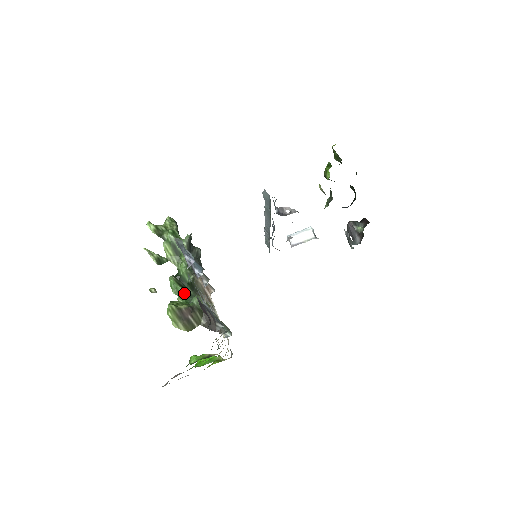
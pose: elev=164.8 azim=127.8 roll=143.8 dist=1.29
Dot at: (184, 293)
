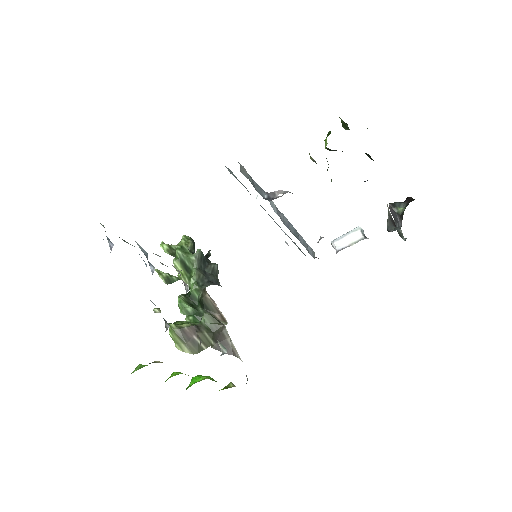
Dot at: (192, 312)
